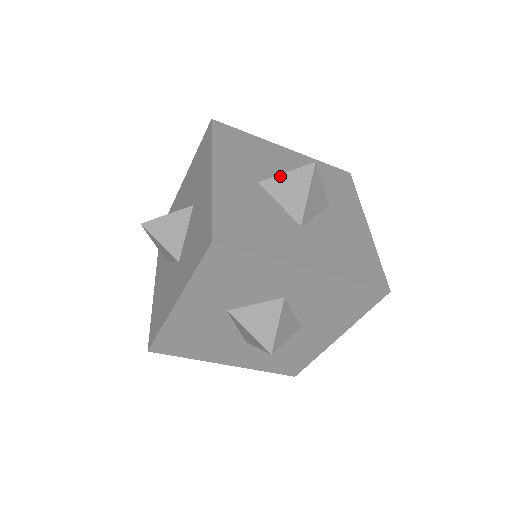
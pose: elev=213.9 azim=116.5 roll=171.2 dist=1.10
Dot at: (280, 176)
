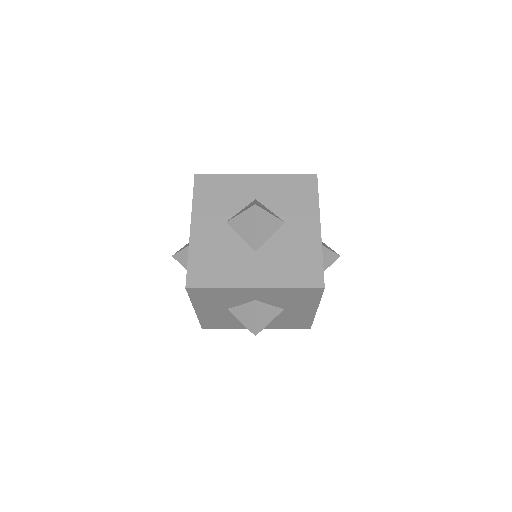
Dot at: (237, 217)
